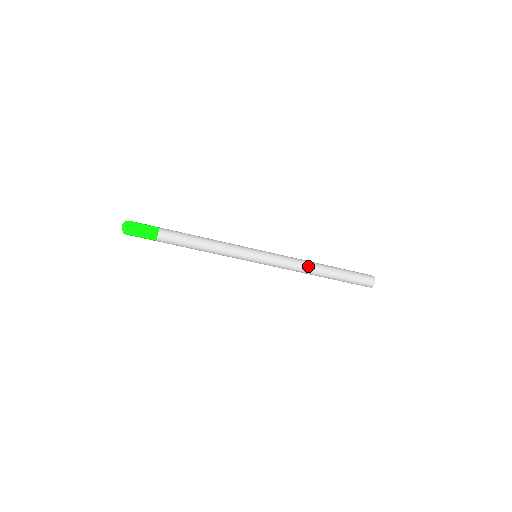
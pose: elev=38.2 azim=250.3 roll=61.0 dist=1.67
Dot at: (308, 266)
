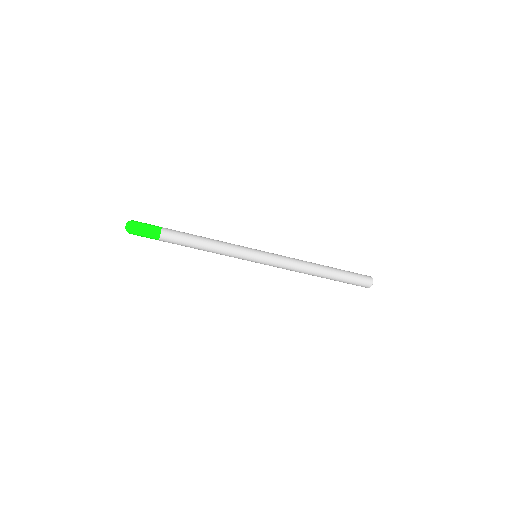
Dot at: (305, 271)
